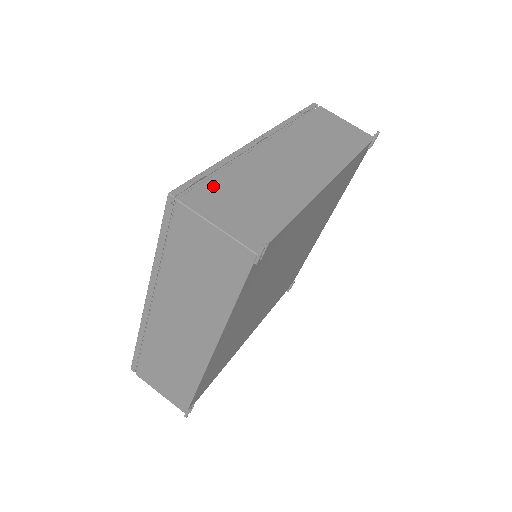
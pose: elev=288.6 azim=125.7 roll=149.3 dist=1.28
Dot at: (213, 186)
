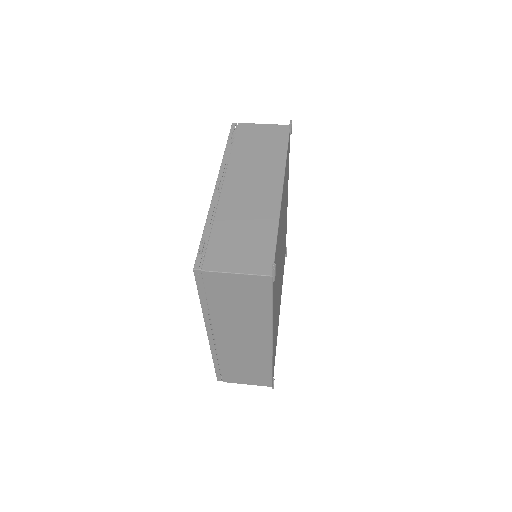
Dot at: (215, 245)
